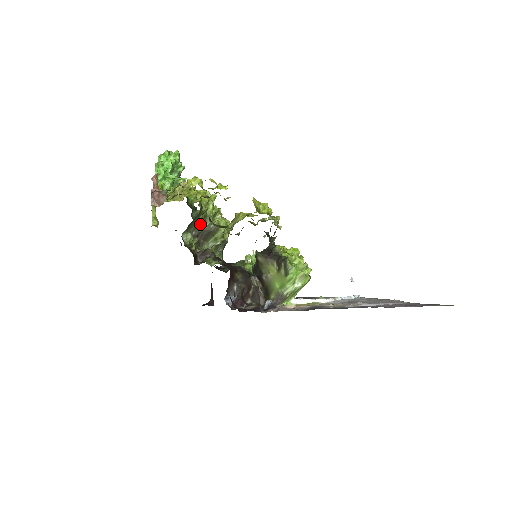
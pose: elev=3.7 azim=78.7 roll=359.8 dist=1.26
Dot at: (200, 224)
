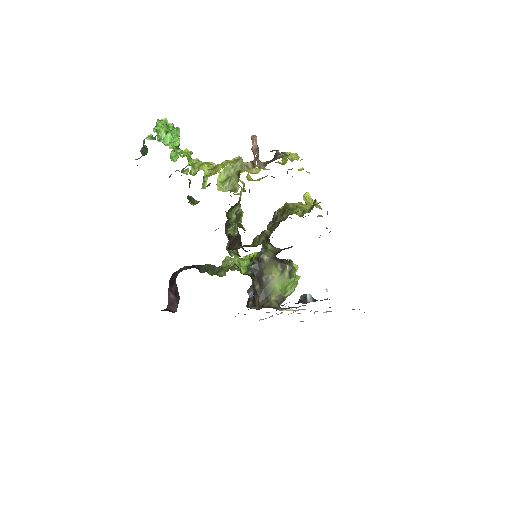
Dot at: (233, 207)
